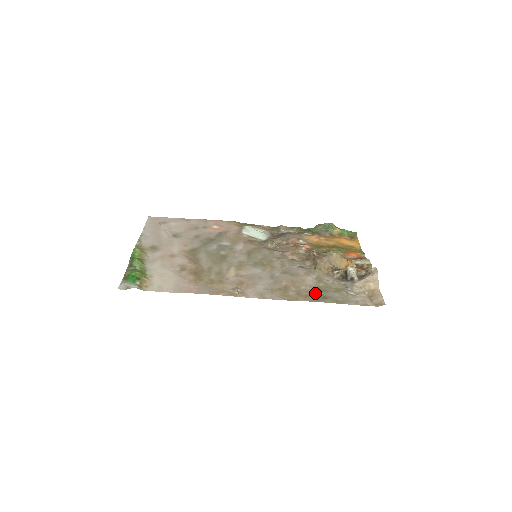
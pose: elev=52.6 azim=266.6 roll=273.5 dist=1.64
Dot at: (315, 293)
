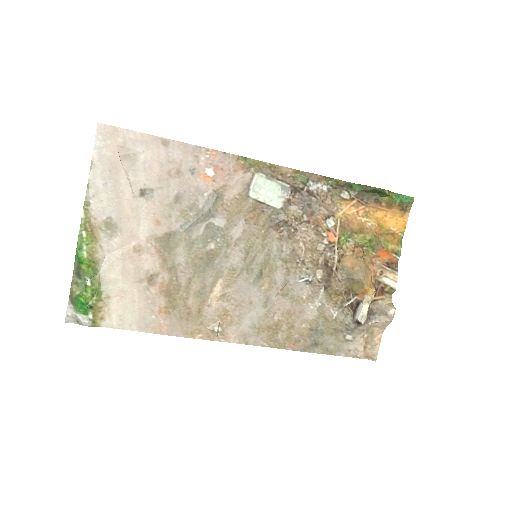
Dot at: (308, 336)
